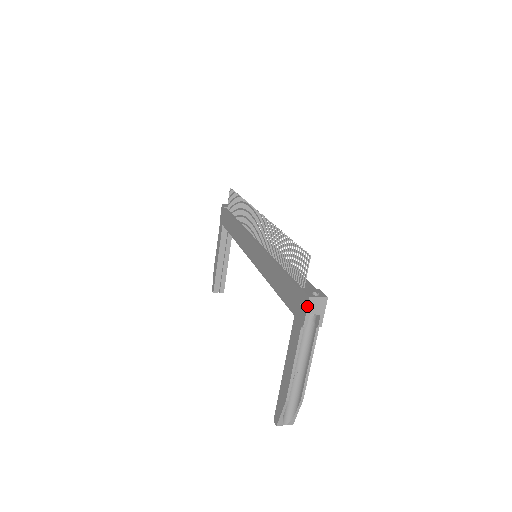
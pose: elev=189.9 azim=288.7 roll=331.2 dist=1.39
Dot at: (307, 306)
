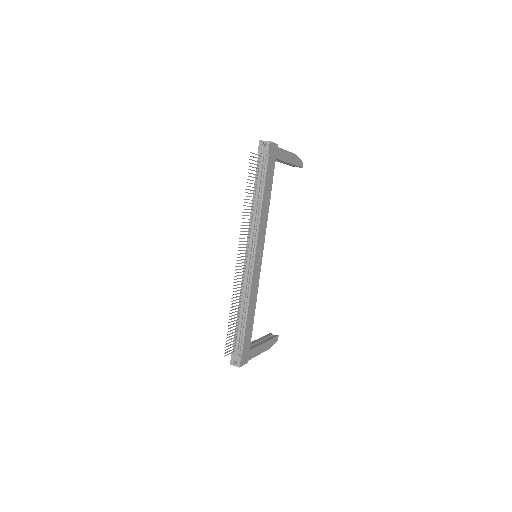
Dot at: occluded
